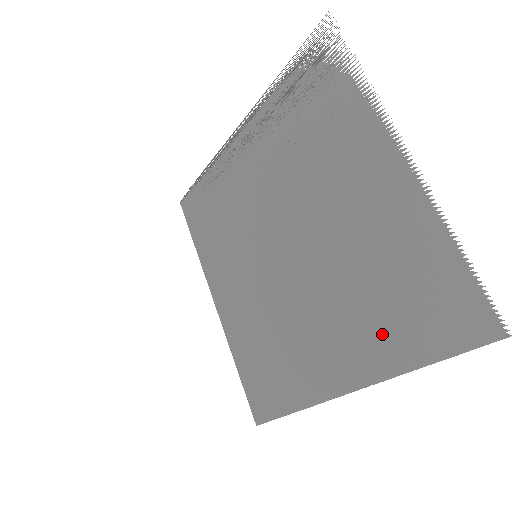
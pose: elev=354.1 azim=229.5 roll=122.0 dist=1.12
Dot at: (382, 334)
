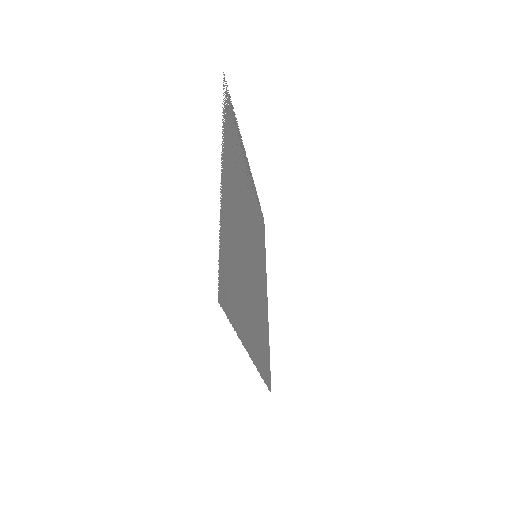
Dot at: (239, 307)
